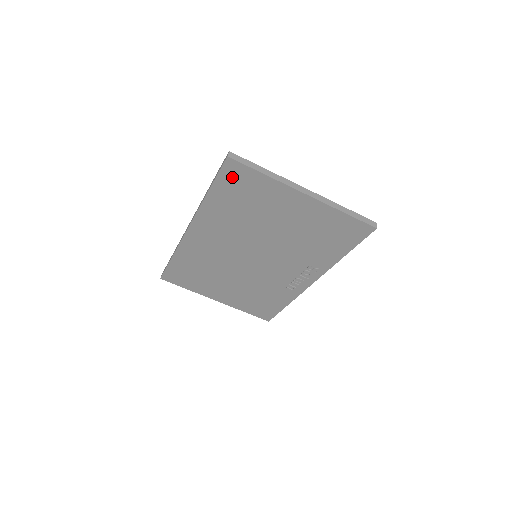
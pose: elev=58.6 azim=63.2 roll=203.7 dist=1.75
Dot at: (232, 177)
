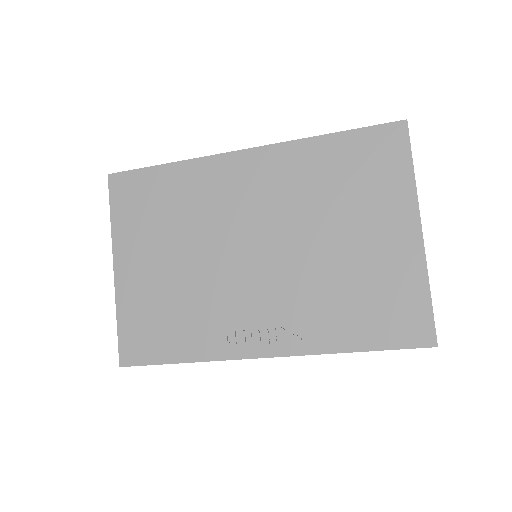
Dot at: (379, 142)
